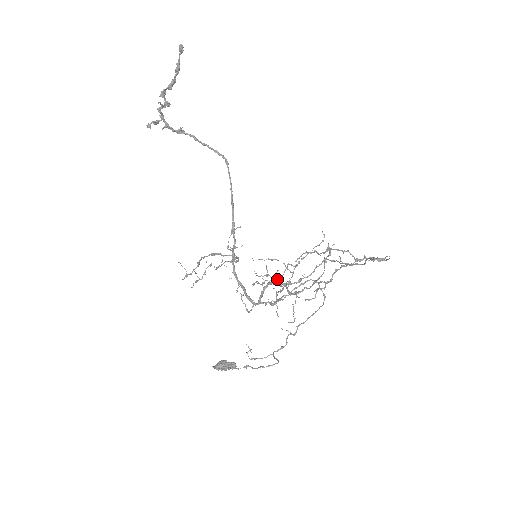
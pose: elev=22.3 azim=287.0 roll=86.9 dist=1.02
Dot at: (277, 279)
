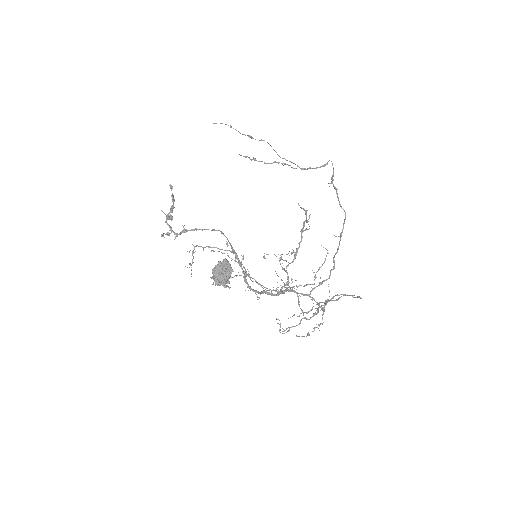
Dot at: occluded
